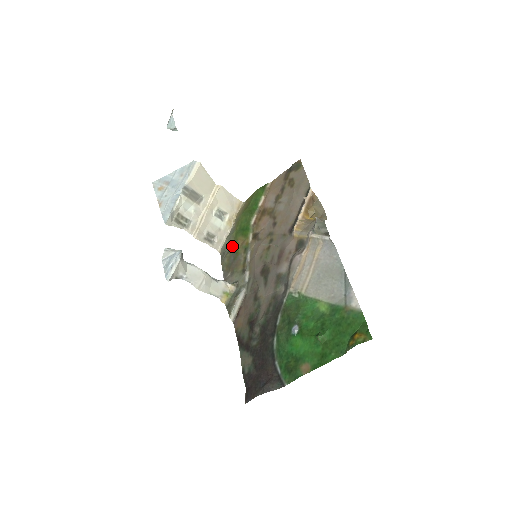
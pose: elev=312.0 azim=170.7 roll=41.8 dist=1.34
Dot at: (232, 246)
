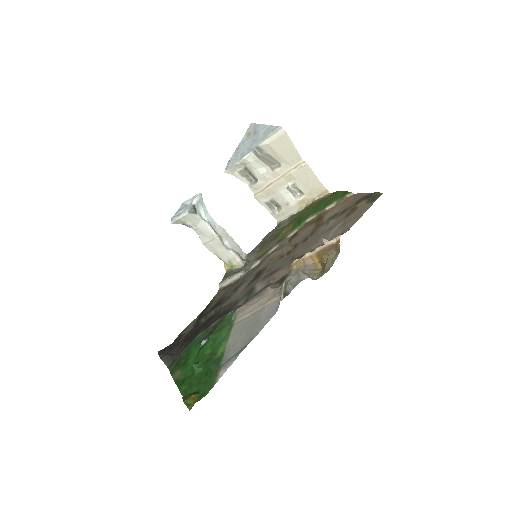
Dot at: (283, 227)
